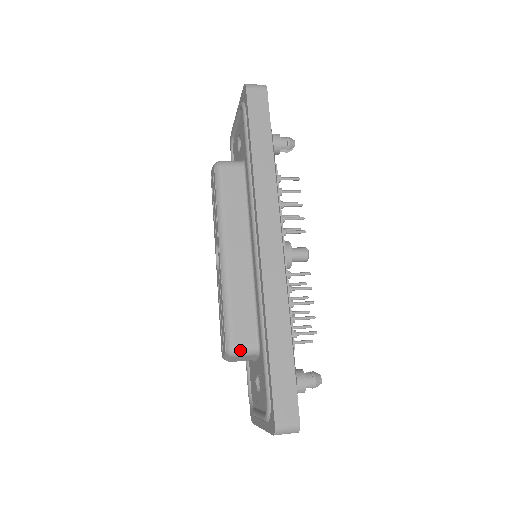
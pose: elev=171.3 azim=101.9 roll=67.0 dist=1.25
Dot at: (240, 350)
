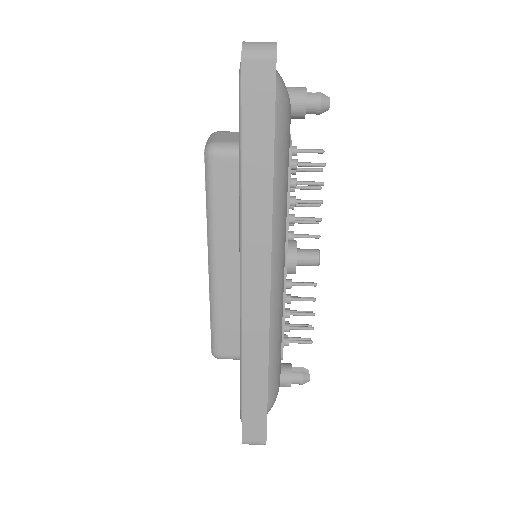
Dot at: (225, 358)
